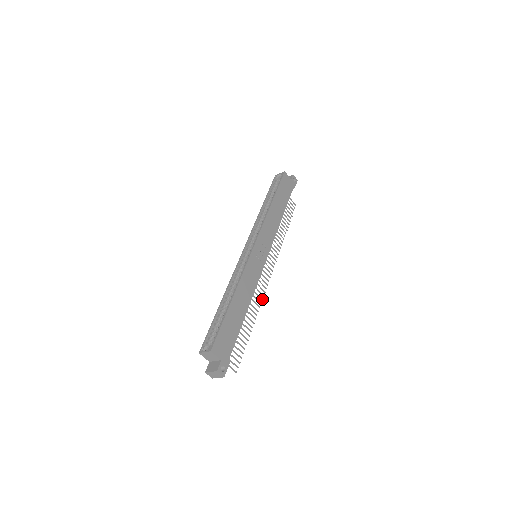
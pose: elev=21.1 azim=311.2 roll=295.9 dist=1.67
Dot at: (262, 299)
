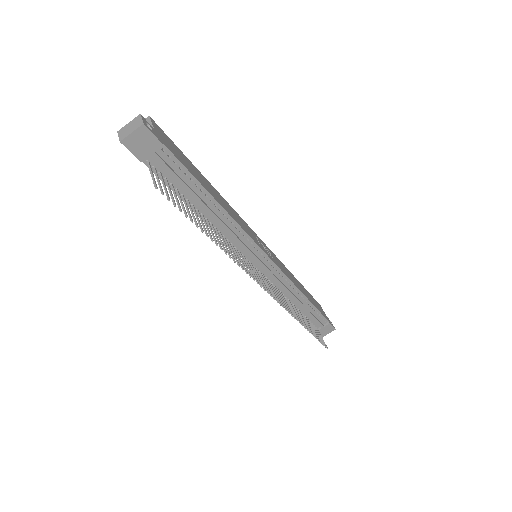
Dot at: (243, 268)
